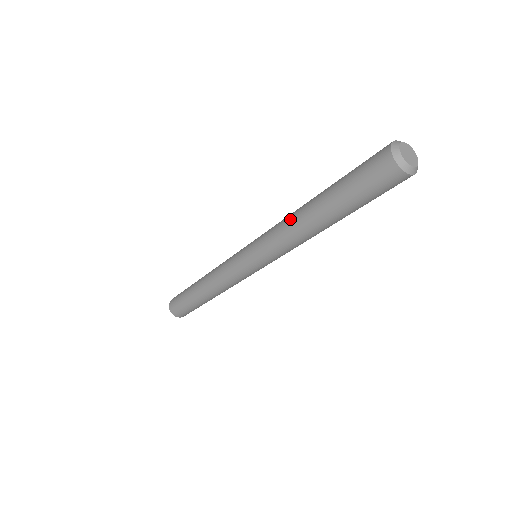
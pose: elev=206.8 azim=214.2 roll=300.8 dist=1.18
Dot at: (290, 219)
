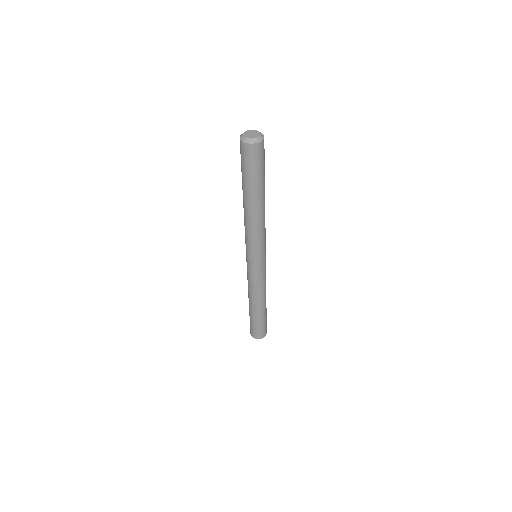
Dot at: (247, 220)
